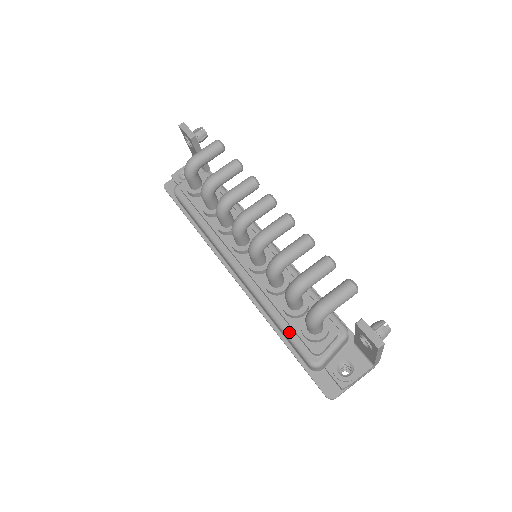
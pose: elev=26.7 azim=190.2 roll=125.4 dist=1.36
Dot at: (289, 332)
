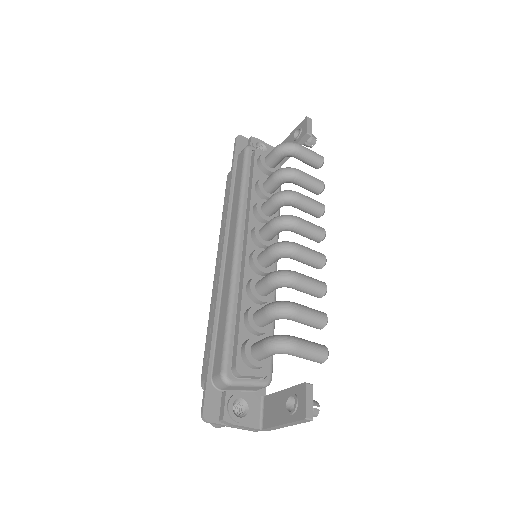
Dot at: (231, 333)
